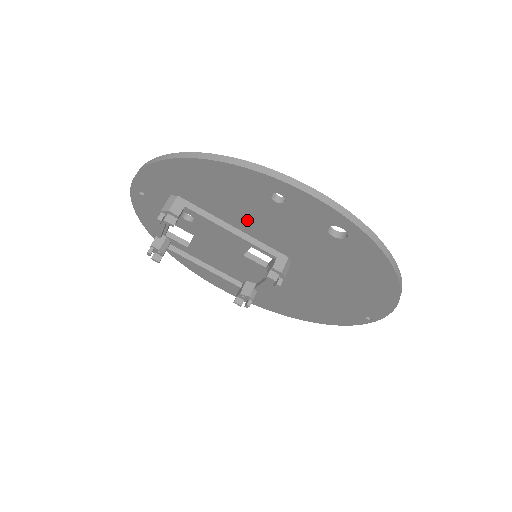
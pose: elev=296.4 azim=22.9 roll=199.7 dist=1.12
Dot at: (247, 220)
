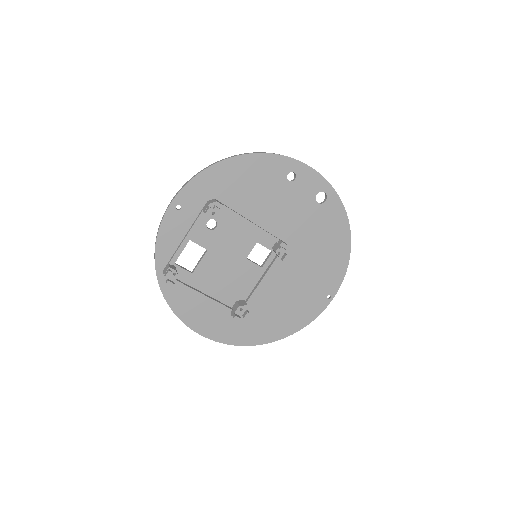
Dot at: (263, 208)
